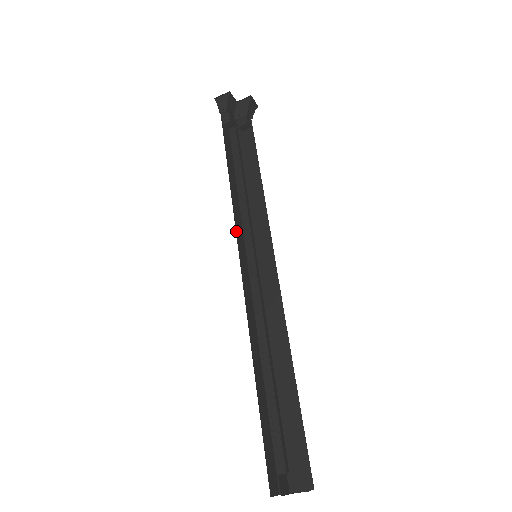
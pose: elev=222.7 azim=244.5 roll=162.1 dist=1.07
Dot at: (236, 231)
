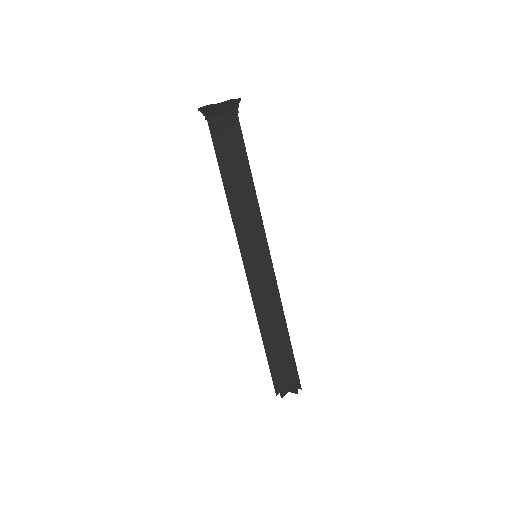
Dot at: (238, 241)
